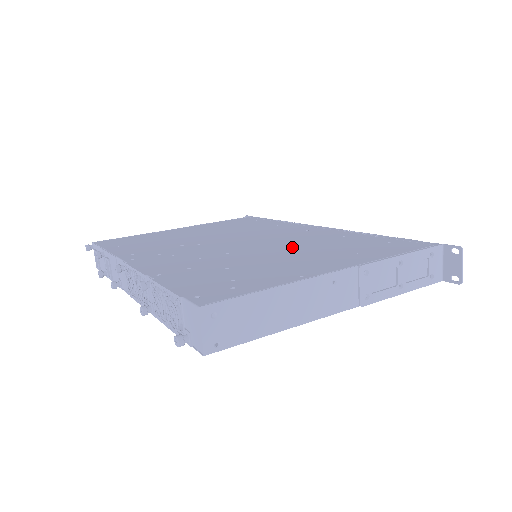
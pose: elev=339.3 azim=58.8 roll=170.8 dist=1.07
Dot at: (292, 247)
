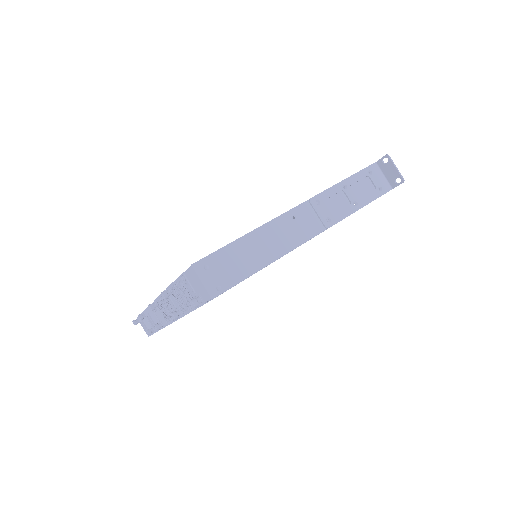
Dot at: occluded
